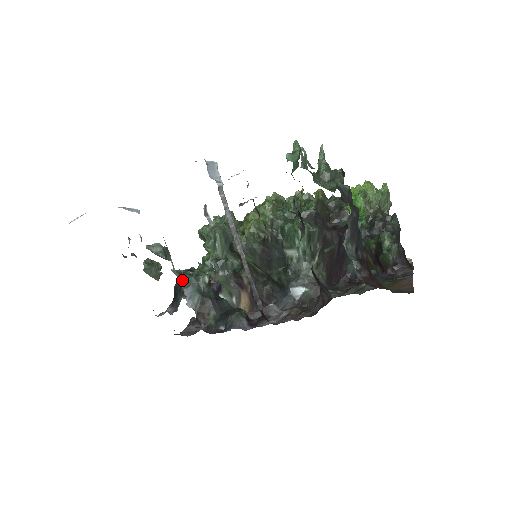
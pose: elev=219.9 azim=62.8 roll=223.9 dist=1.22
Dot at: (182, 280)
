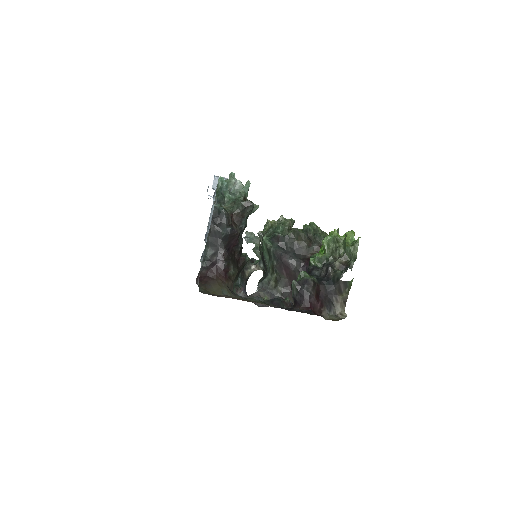
Dot at: occluded
